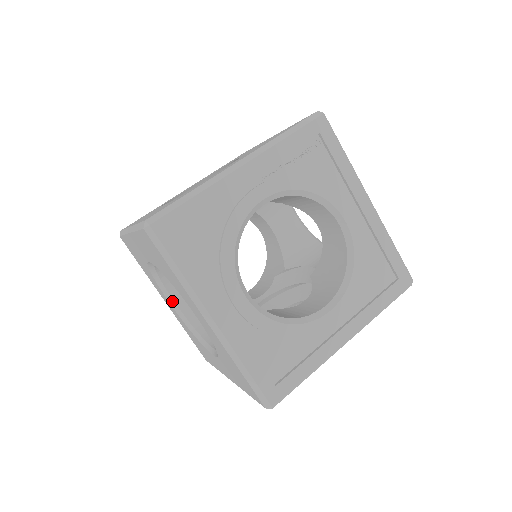
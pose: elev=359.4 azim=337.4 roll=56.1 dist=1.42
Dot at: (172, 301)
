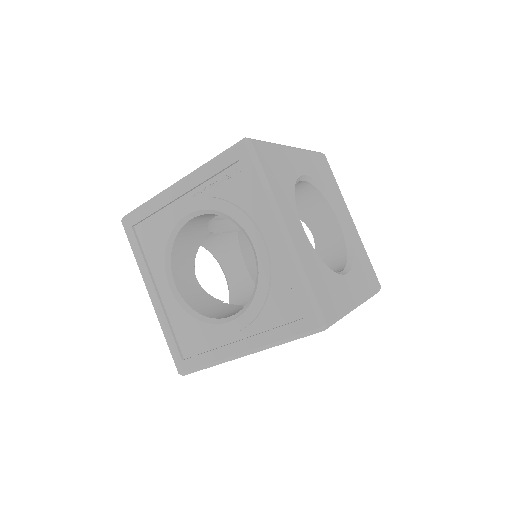
Dot at: (225, 274)
